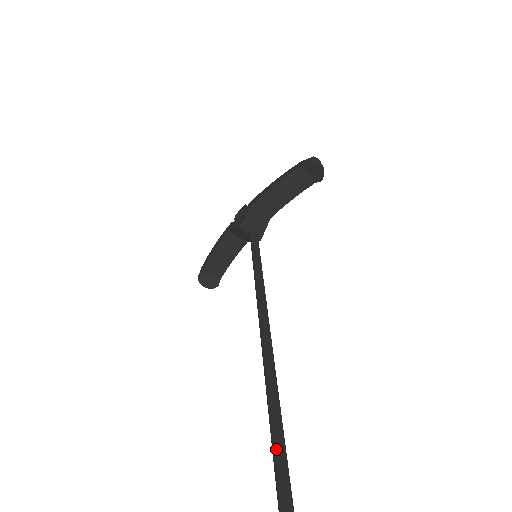
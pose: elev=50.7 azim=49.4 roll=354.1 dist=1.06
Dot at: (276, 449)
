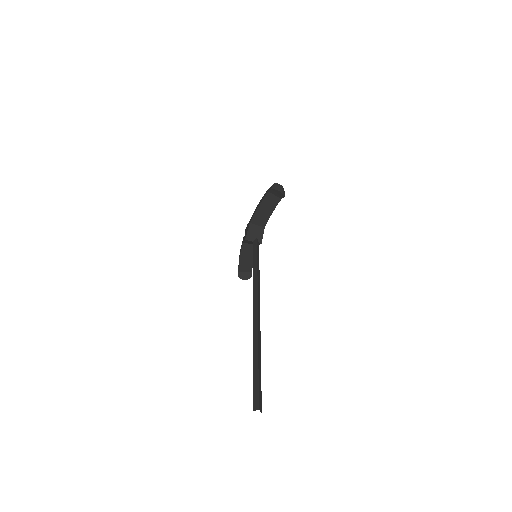
Dot at: (254, 358)
